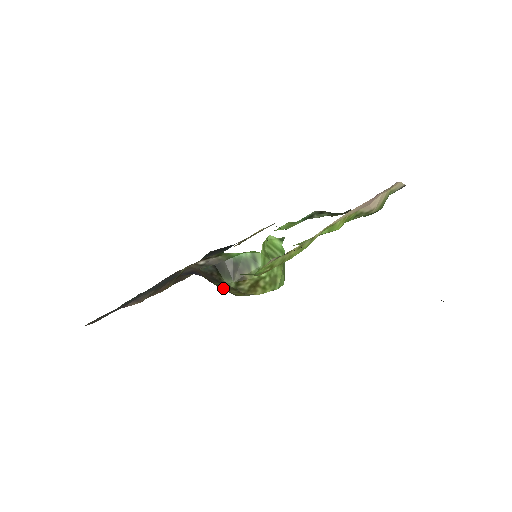
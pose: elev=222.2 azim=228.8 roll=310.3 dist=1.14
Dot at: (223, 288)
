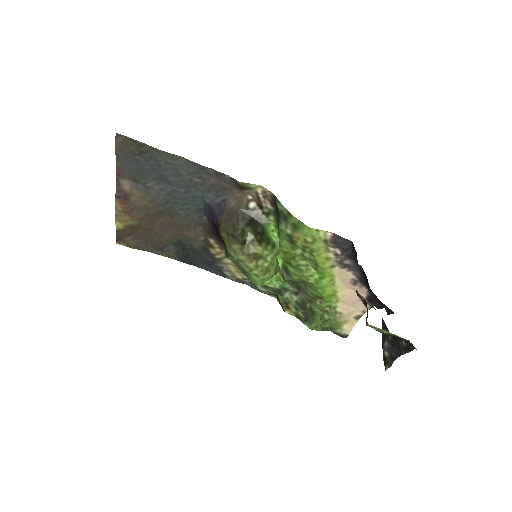
Dot at: (231, 237)
